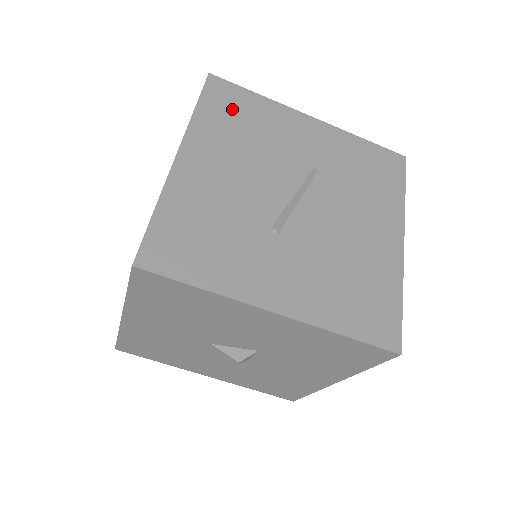
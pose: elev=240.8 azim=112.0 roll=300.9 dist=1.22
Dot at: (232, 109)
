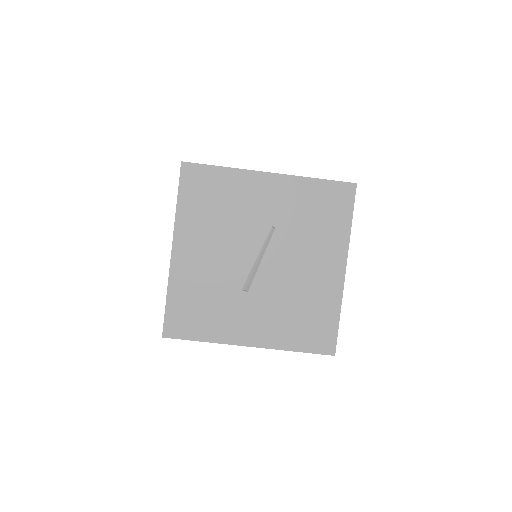
Dot at: (204, 192)
